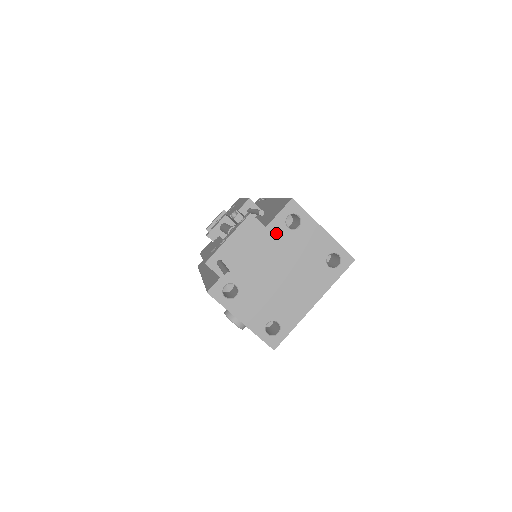
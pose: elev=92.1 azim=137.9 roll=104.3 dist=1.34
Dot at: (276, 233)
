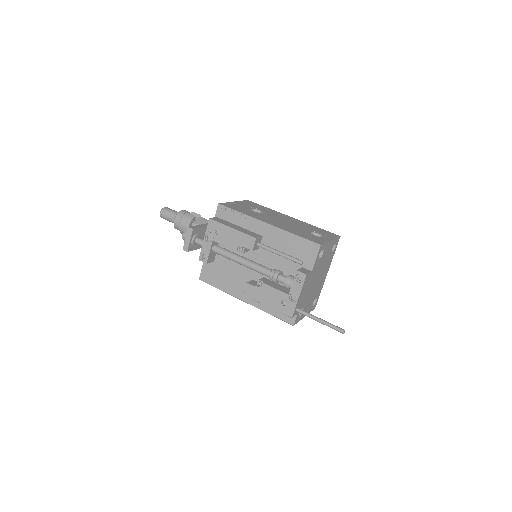
Dot at: (315, 268)
